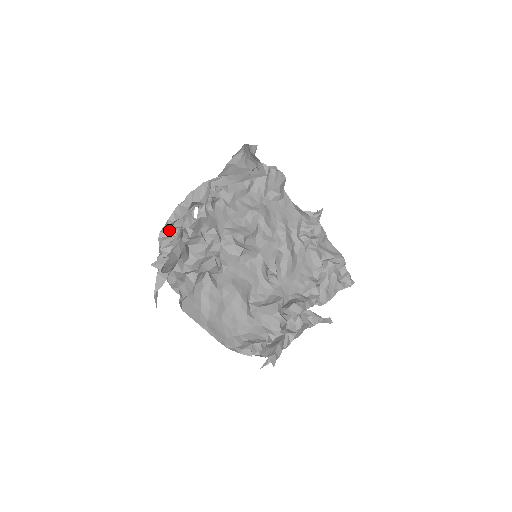
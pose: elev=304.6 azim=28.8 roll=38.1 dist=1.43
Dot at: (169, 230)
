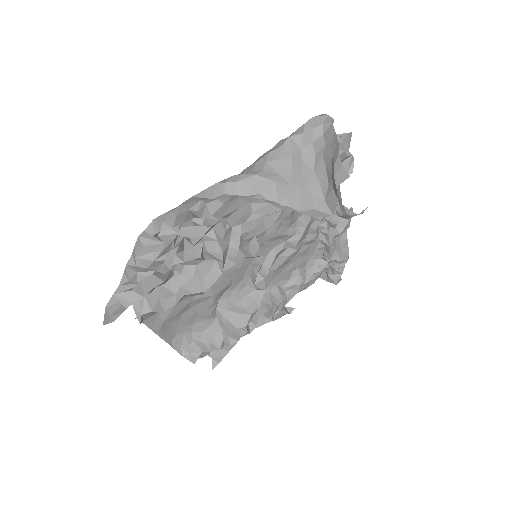
Dot at: (159, 233)
